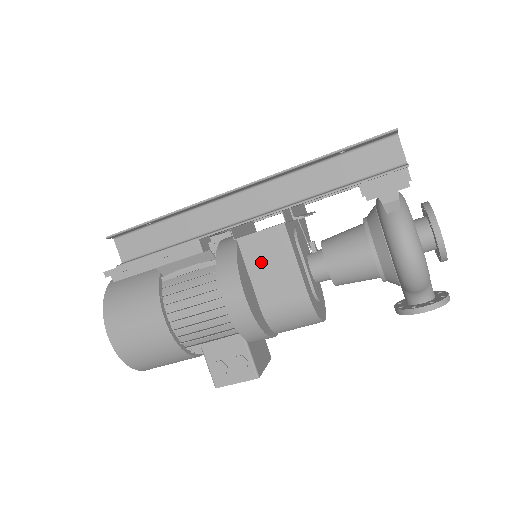
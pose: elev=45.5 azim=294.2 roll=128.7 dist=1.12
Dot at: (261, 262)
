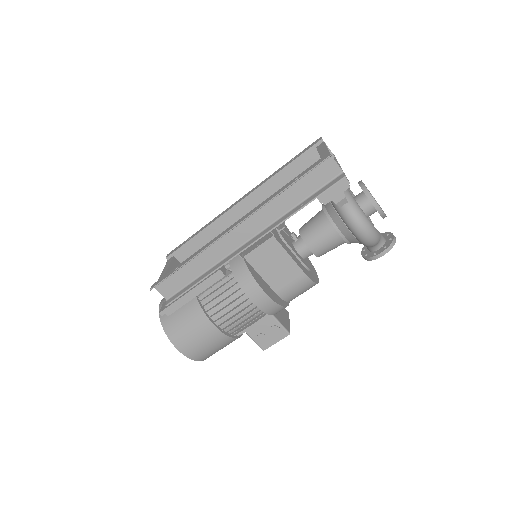
Dot at: (266, 265)
